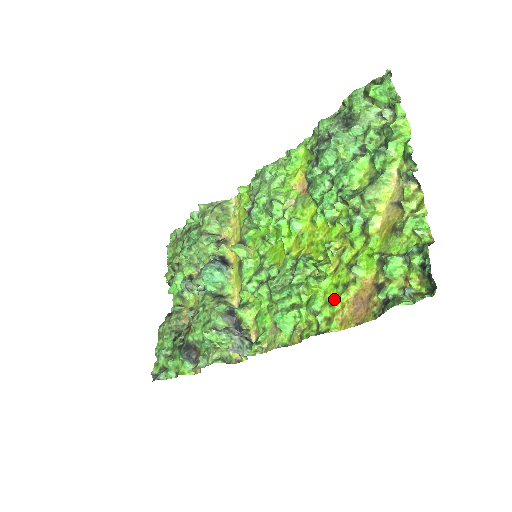
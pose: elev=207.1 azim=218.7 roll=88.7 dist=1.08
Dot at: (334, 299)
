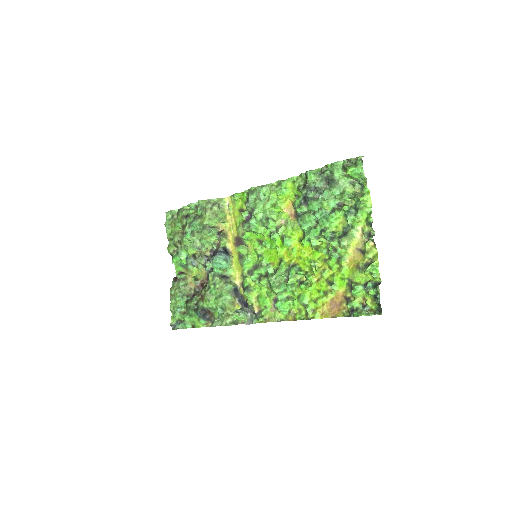
Dot at: (318, 300)
